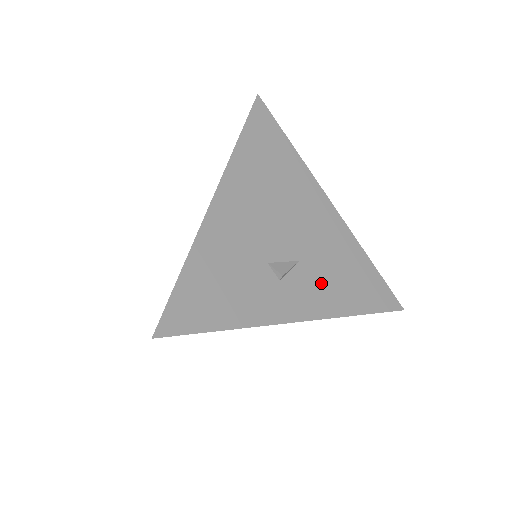
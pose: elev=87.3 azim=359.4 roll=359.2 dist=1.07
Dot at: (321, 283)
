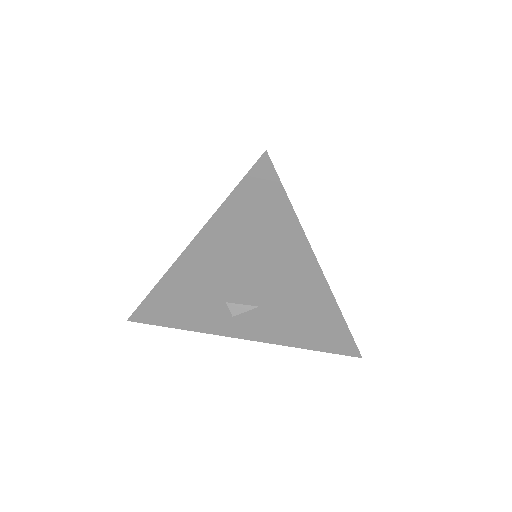
Dot at: (275, 324)
